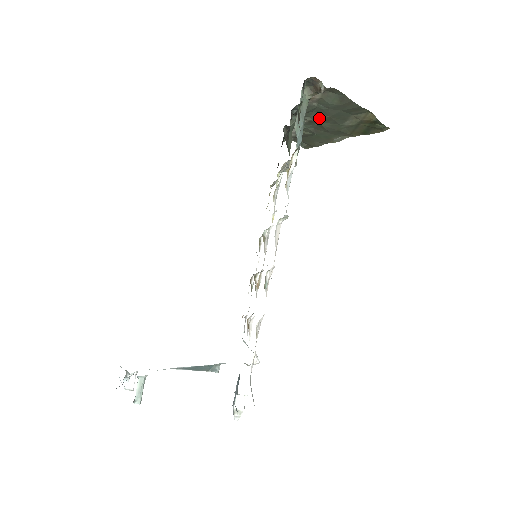
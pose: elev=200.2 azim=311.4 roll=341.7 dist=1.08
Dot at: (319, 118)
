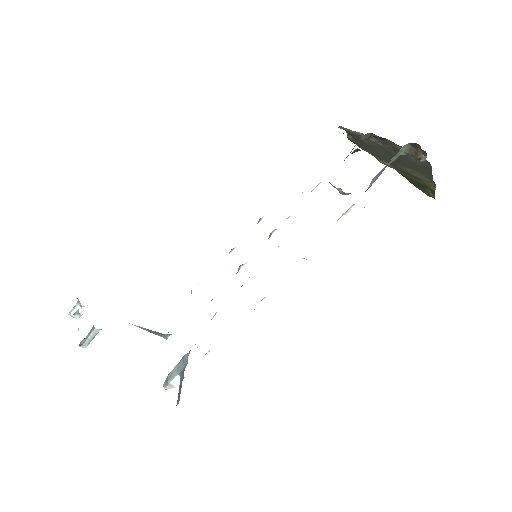
Dot at: (389, 151)
